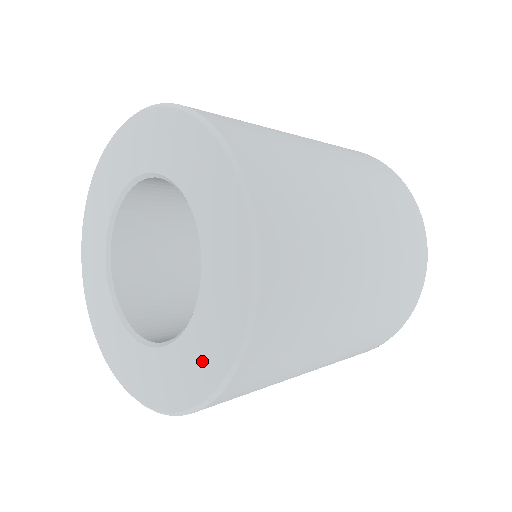
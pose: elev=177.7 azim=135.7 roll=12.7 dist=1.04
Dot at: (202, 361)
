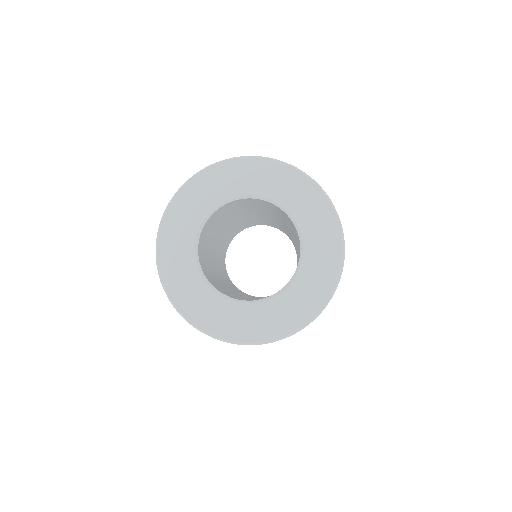
Dot at: (323, 268)
